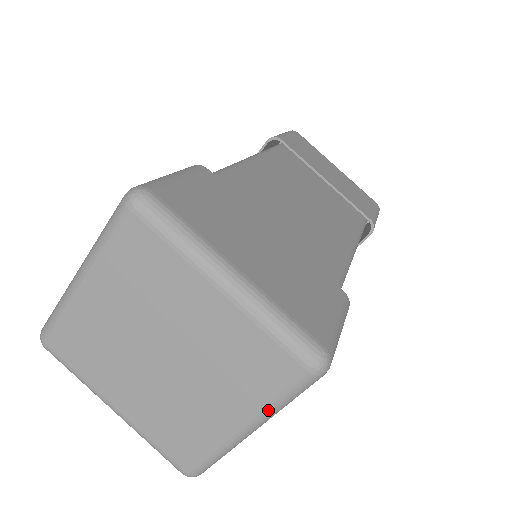
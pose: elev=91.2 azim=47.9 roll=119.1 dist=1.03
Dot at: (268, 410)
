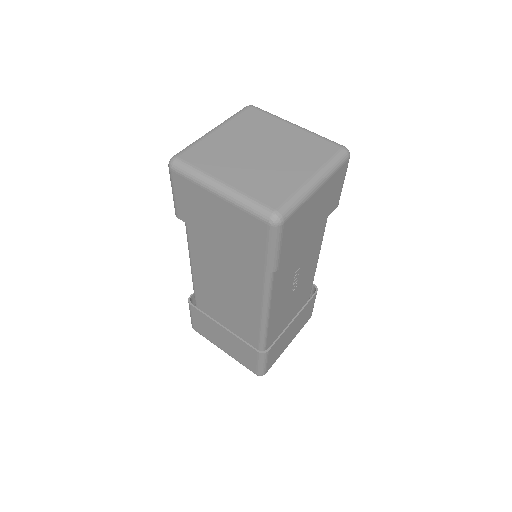
Dot at: (326, 167)
